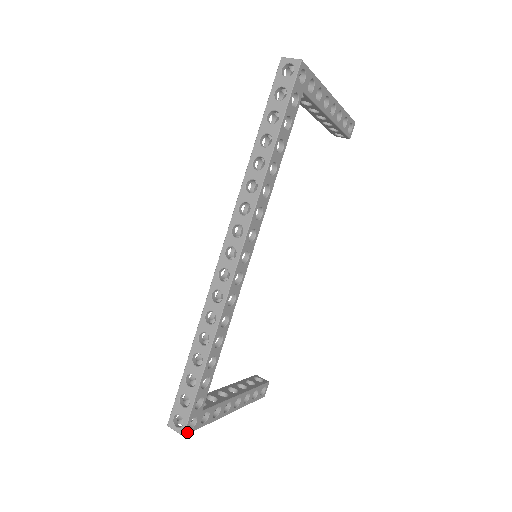
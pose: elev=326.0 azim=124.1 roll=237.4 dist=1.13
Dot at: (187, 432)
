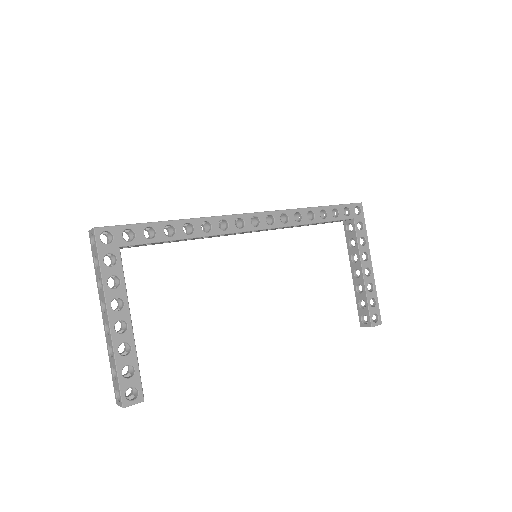
Dot at: (98, 233)
